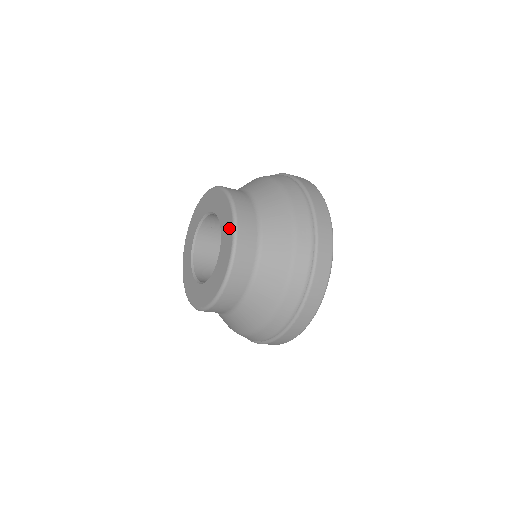
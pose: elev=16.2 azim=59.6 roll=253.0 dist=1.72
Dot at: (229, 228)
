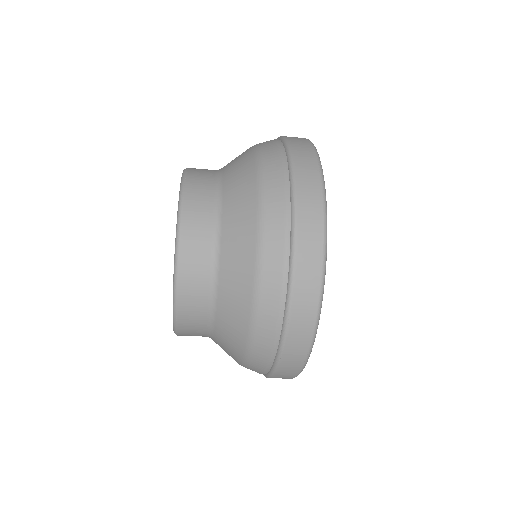
Dot at: occluded
